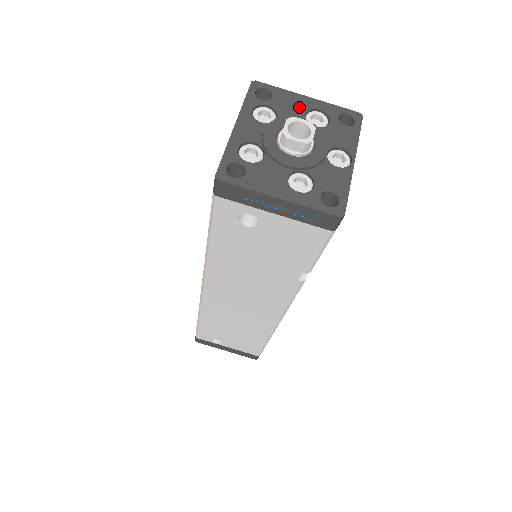
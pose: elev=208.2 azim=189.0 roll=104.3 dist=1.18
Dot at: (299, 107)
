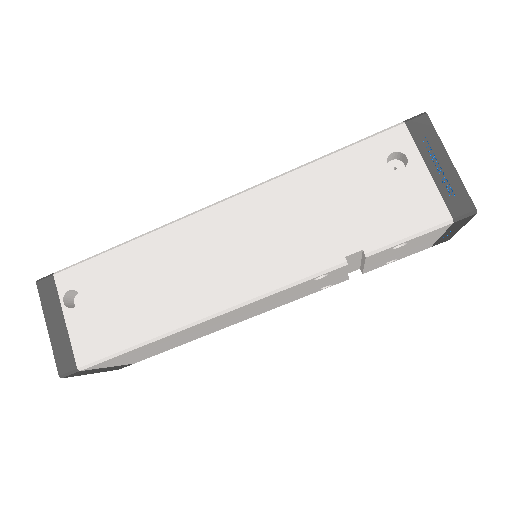
Dot at: occluded
